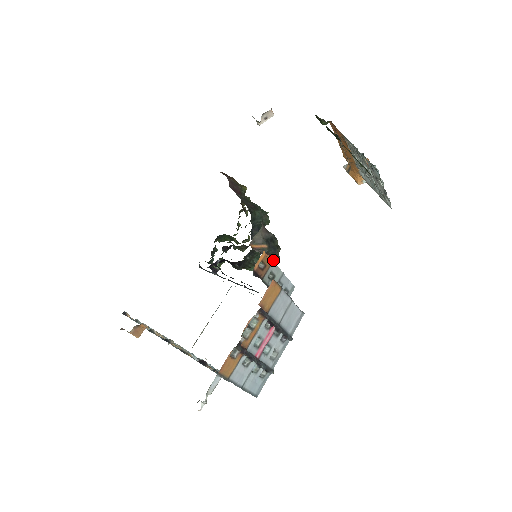
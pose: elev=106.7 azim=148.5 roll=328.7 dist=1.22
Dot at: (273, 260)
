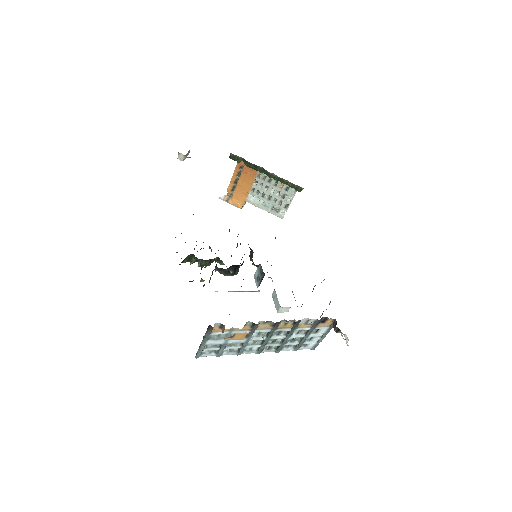
Dot at: occluded
